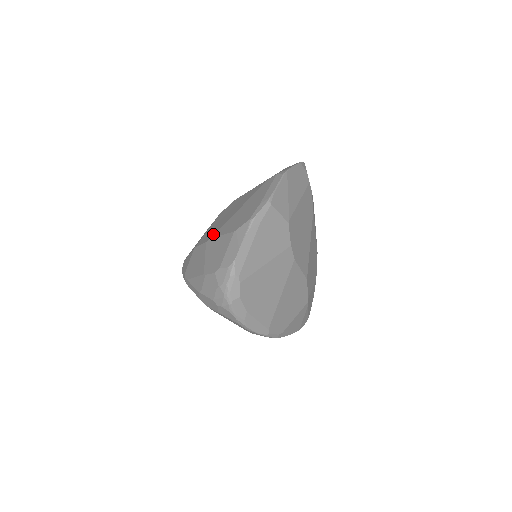
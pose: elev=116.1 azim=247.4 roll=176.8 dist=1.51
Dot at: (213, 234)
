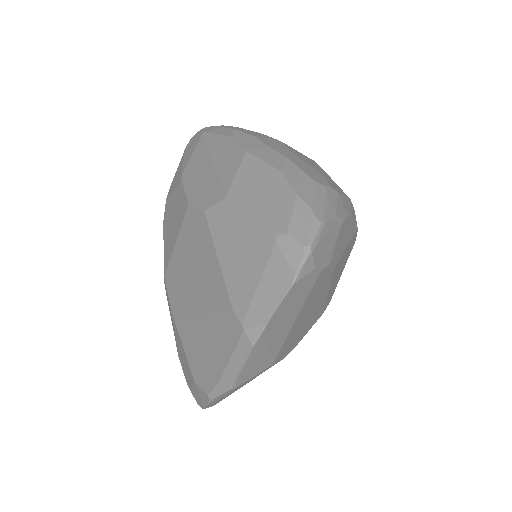
Dot at: (176, 313)
